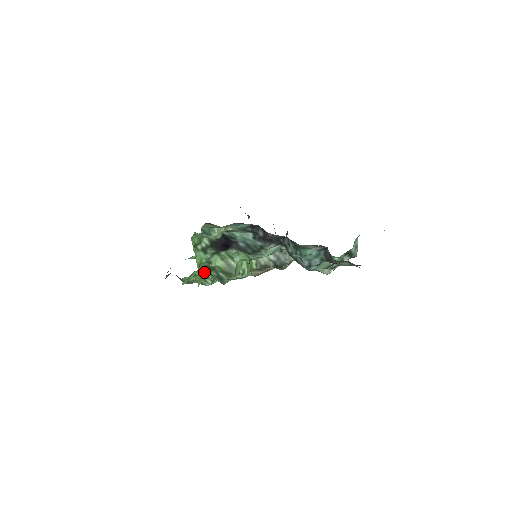
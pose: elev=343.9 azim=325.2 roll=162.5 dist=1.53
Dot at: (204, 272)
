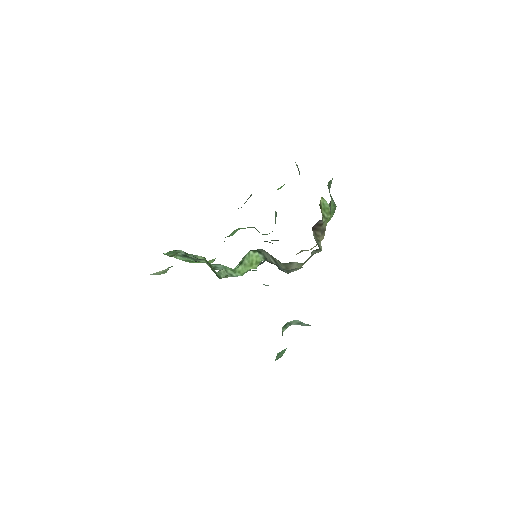
Dot at: occluded
